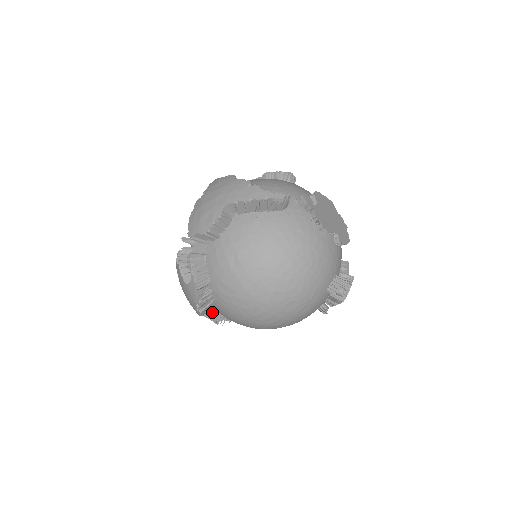
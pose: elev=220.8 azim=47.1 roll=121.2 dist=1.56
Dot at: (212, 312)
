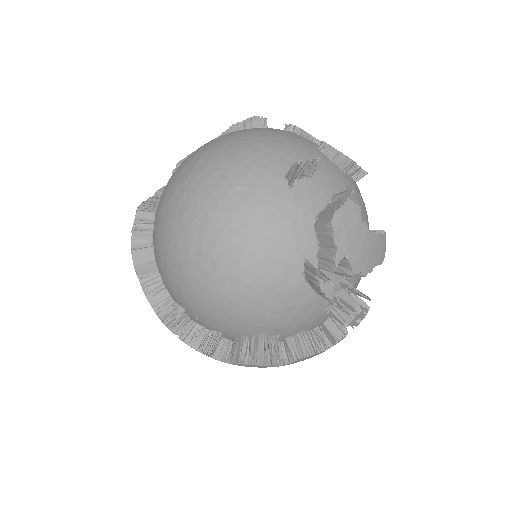
Dot at: (166, 305)
